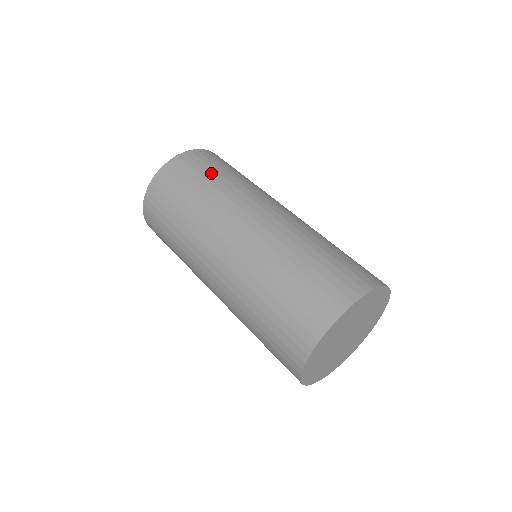
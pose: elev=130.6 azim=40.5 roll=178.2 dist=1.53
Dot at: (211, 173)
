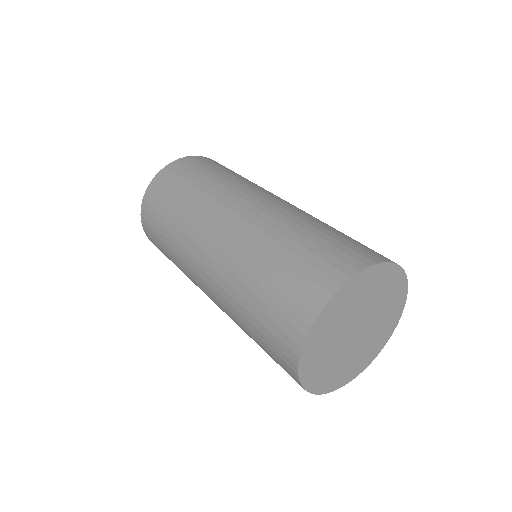
Dot at: (225, 170)
